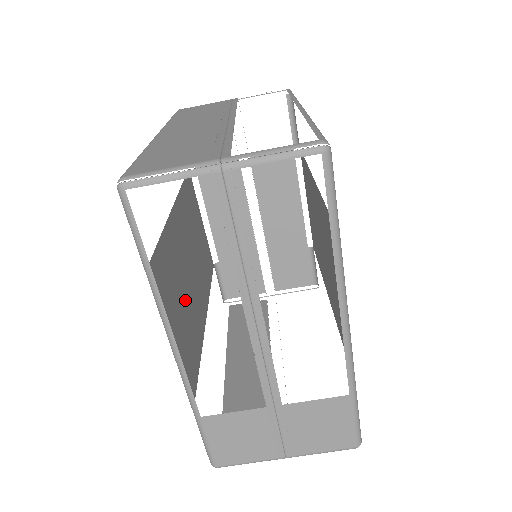
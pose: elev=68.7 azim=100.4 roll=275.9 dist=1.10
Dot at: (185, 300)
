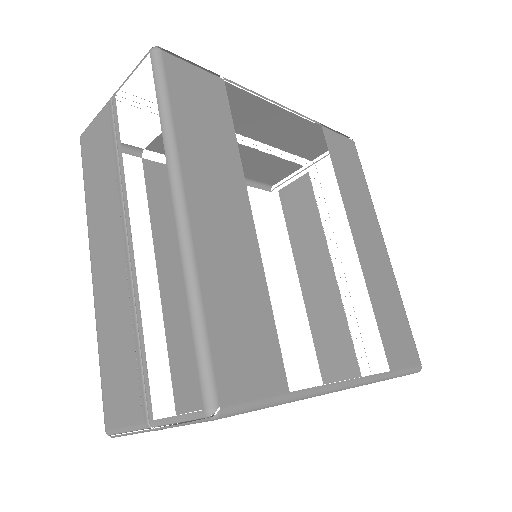
Dot at: occluded
